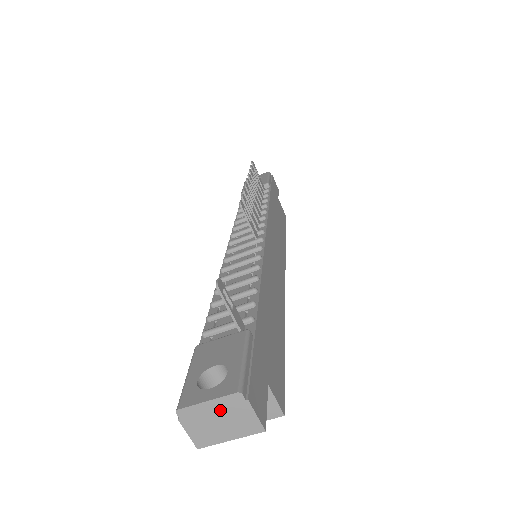
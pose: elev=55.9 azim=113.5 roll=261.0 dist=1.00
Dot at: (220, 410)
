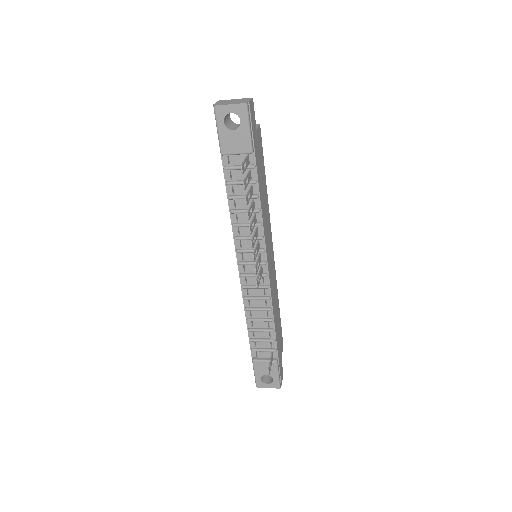
Dot at: occluded
